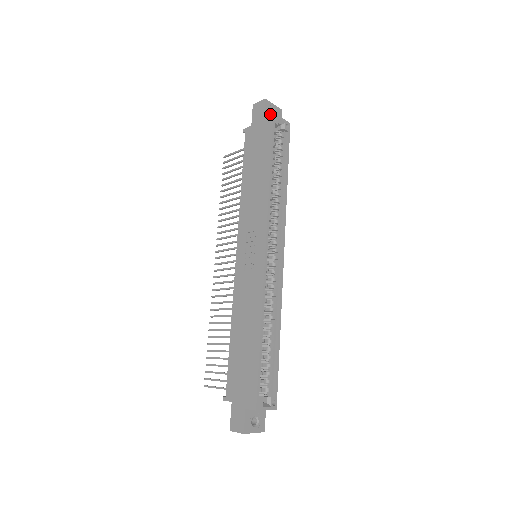
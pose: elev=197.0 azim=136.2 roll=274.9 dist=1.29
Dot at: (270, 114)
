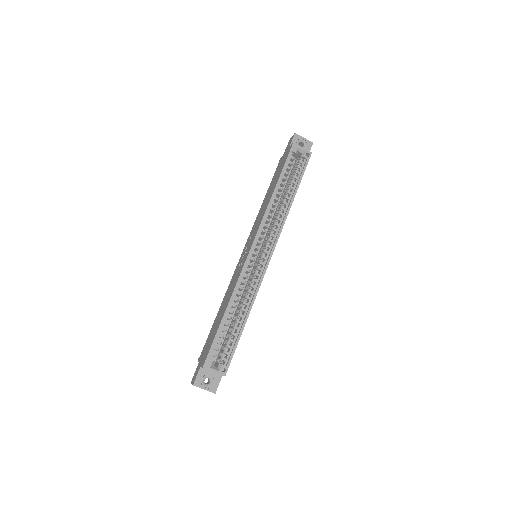
Dot at: (291, 144)
